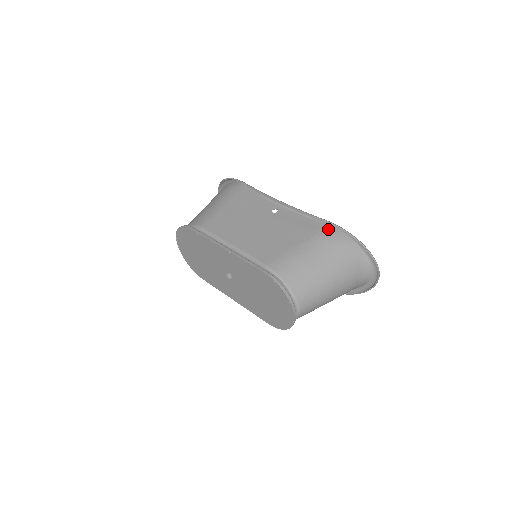
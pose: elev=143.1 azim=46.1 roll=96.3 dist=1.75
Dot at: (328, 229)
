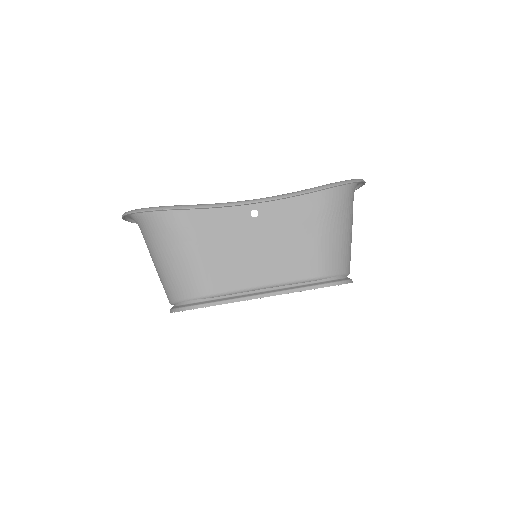
Dot at: (323, 194)
